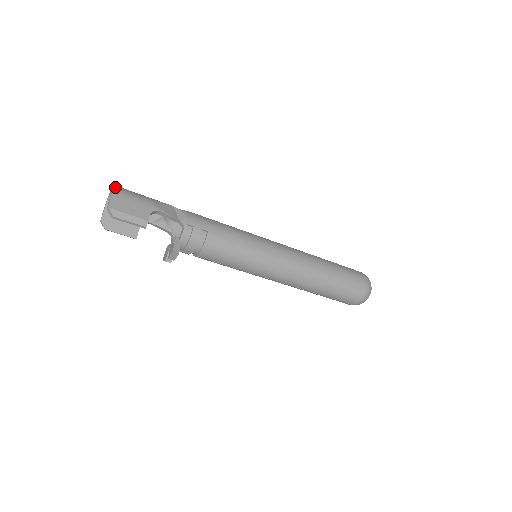
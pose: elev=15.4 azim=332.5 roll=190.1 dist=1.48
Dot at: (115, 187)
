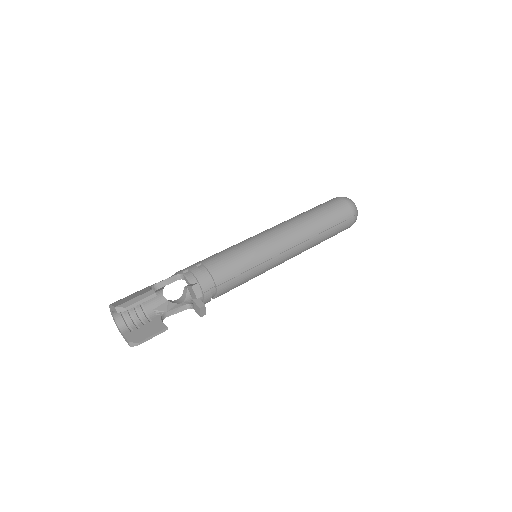
Dot at: occluded
